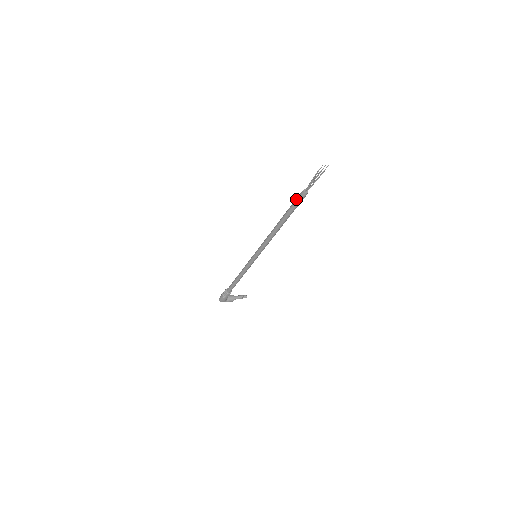
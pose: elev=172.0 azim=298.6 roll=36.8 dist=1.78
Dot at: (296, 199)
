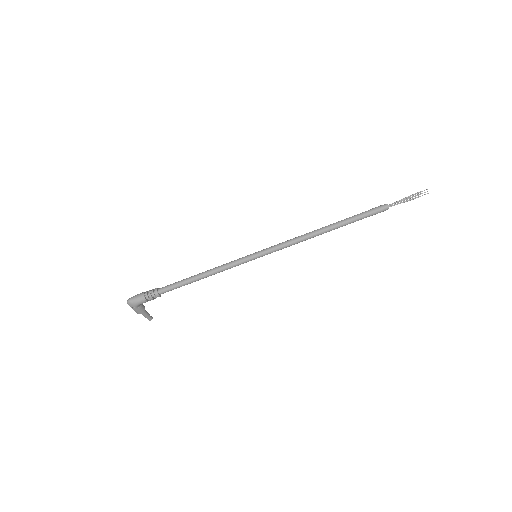
Dot at: (373, 209)
